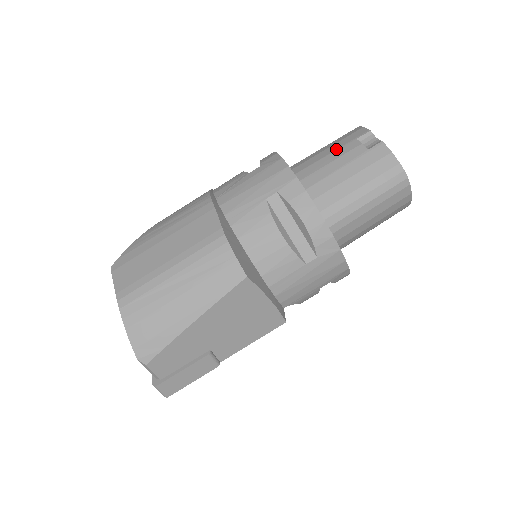
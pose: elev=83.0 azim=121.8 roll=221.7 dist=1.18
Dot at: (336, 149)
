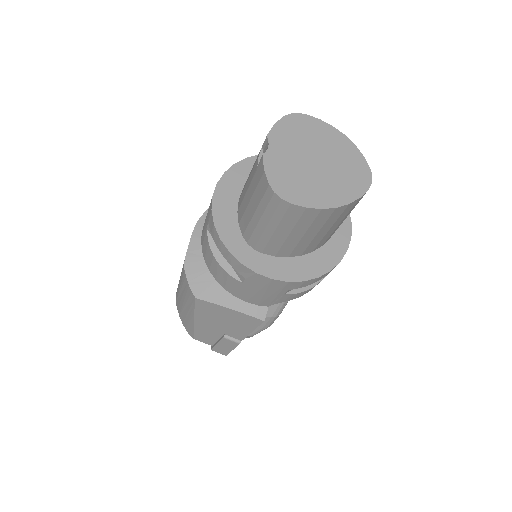
Dot at: occluded
